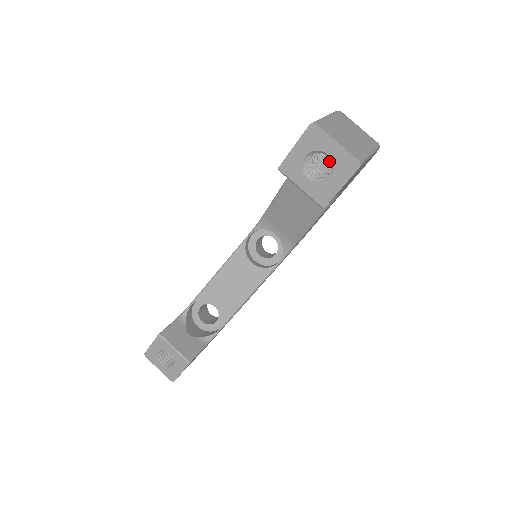
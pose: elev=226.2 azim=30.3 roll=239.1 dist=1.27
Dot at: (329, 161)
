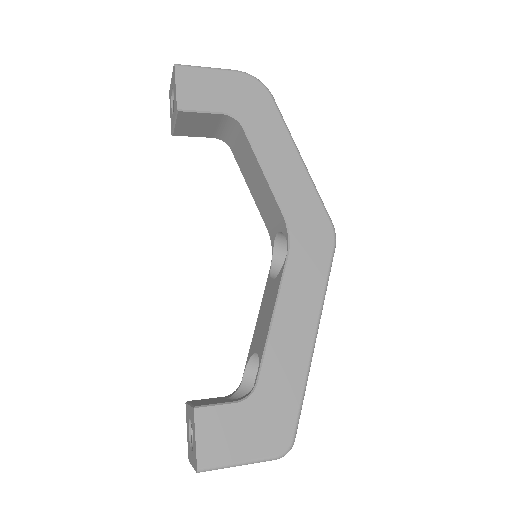
Dot at: occluded
